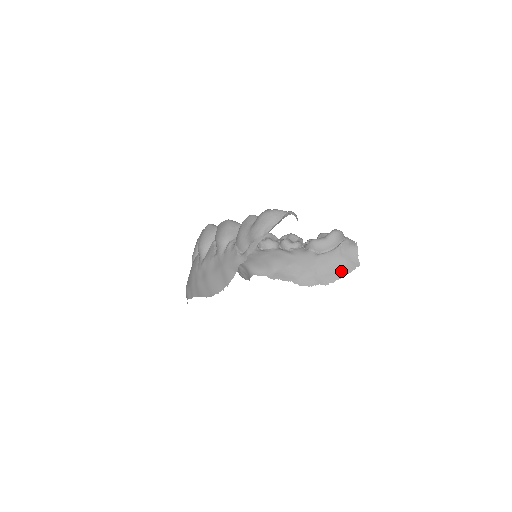
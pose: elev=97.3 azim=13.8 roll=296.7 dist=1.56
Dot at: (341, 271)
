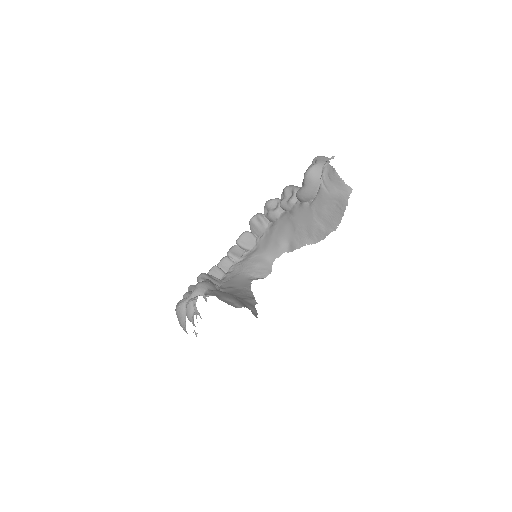
Dot at: (339, 208)
